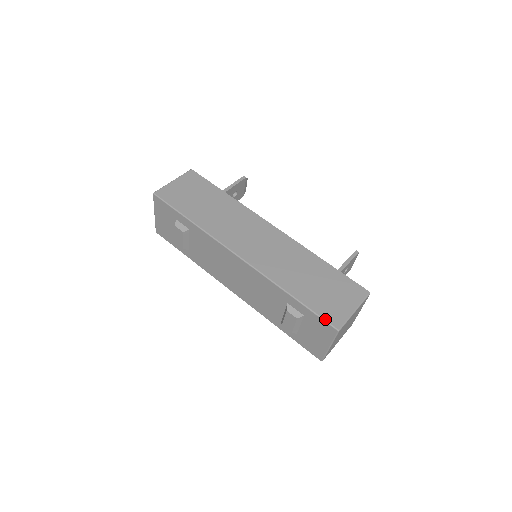
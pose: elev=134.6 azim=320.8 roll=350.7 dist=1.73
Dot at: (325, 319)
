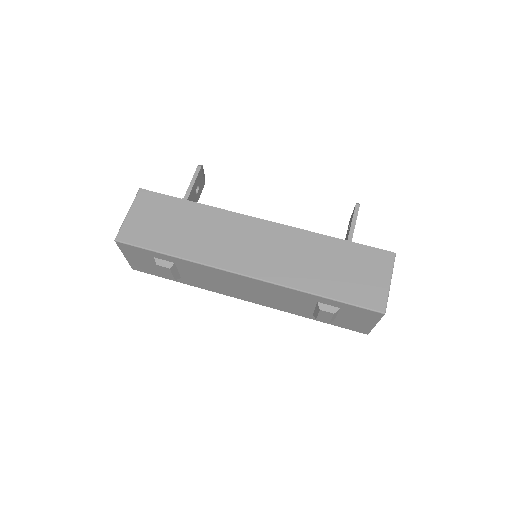
Dot at: (366, 307)
